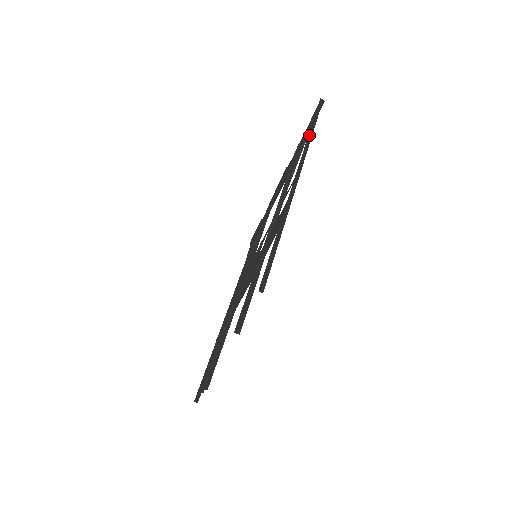
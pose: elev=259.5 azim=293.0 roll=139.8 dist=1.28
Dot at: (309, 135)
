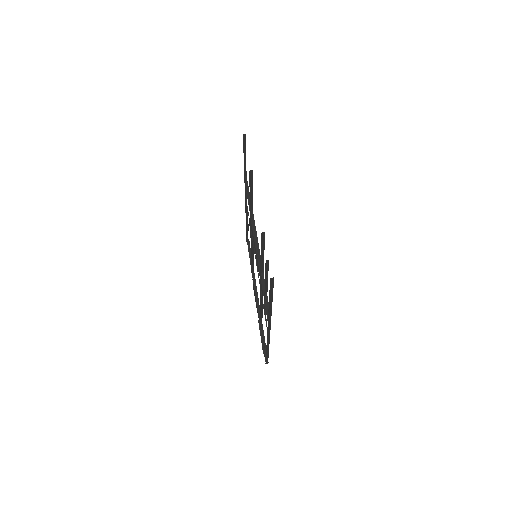
Dot at: occluded
